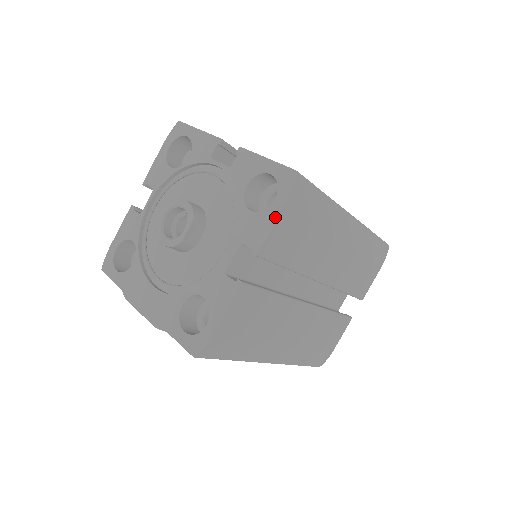
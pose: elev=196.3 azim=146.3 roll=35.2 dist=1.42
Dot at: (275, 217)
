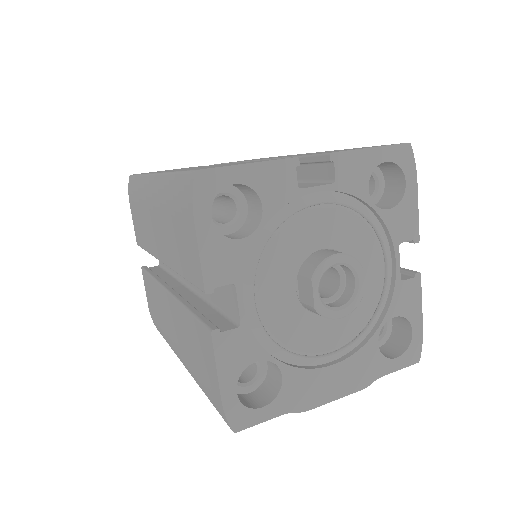
Dot at: (416, 198)
